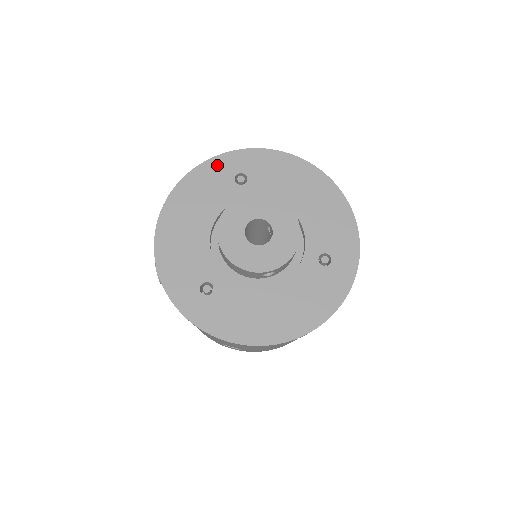
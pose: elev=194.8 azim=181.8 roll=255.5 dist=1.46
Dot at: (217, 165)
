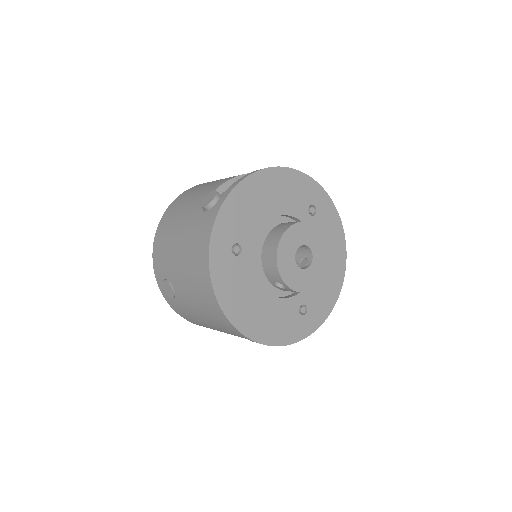
Dot at: (310, 186)
